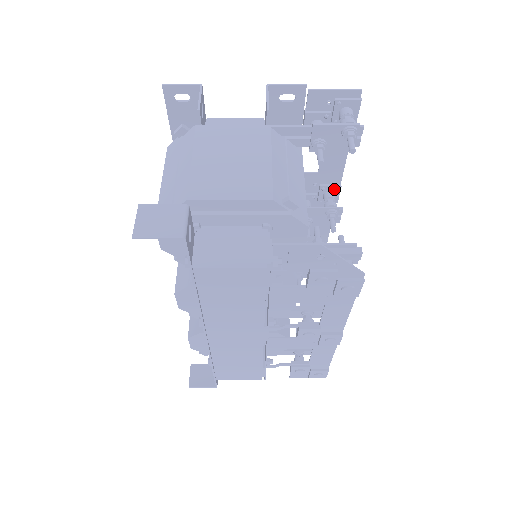
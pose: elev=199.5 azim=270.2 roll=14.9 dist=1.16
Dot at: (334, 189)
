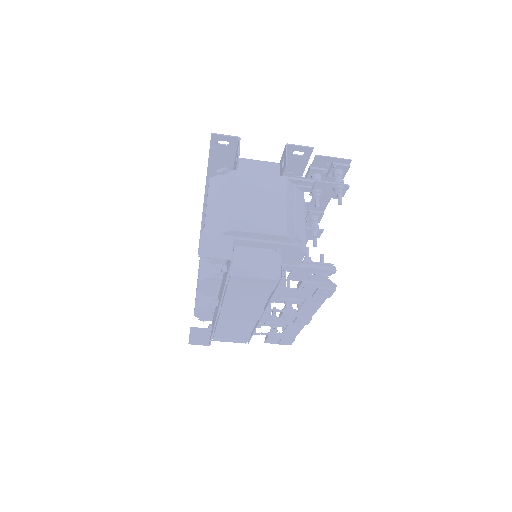
Dot at: (319, 214)
